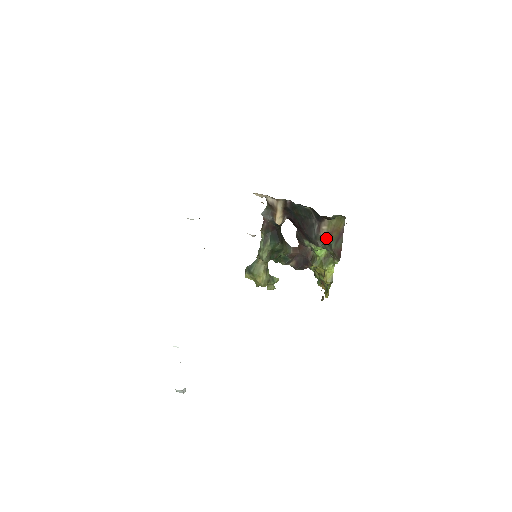
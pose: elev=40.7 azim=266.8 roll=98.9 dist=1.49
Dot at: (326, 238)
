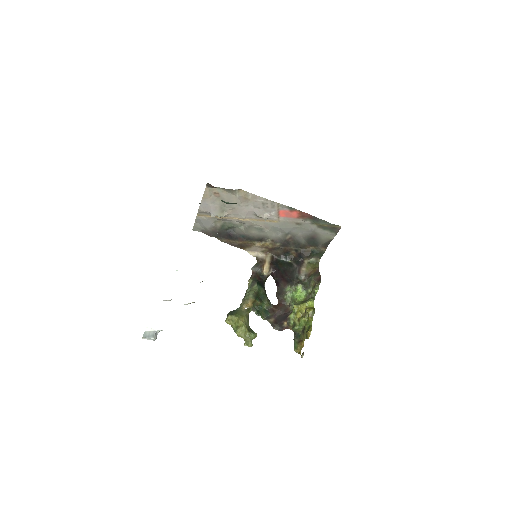
Dot at: (305, 277)
